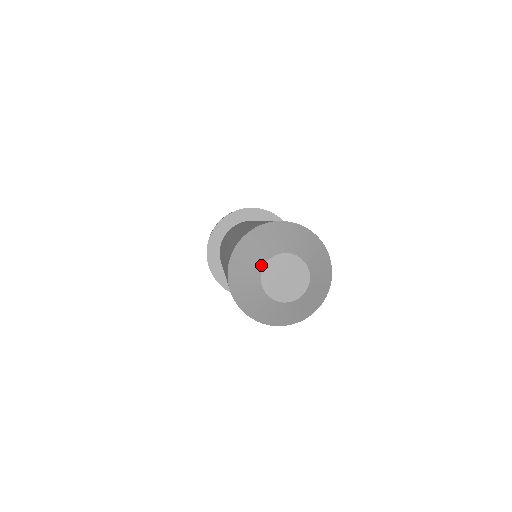
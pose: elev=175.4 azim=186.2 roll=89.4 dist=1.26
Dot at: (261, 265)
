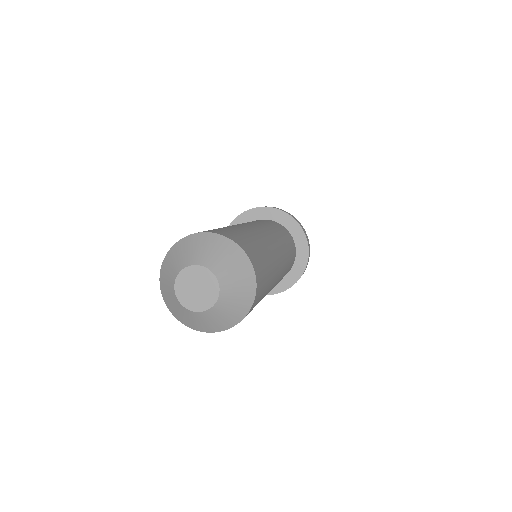
Dot at: (174, 294)
